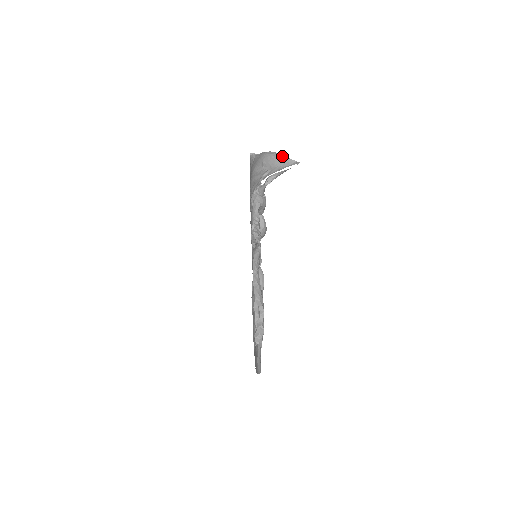
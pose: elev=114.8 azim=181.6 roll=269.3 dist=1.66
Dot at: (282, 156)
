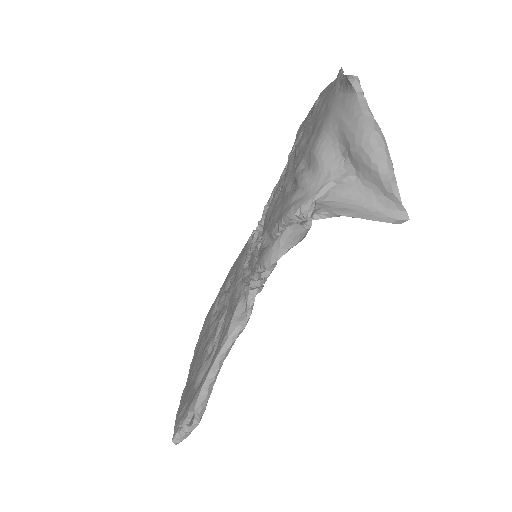
Dot at: (389, 181)
